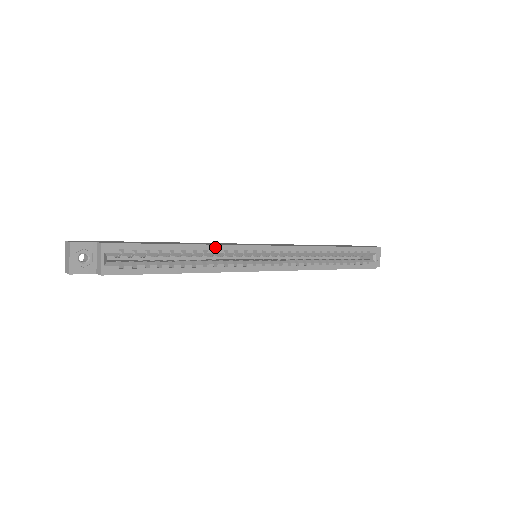
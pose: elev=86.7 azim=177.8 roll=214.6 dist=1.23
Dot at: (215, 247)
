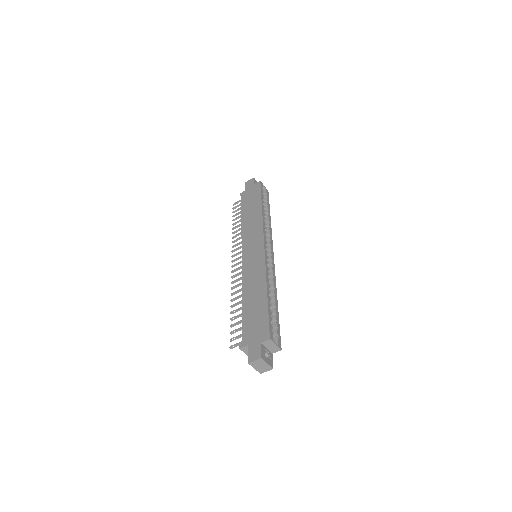
Dot at: (267, 276)
